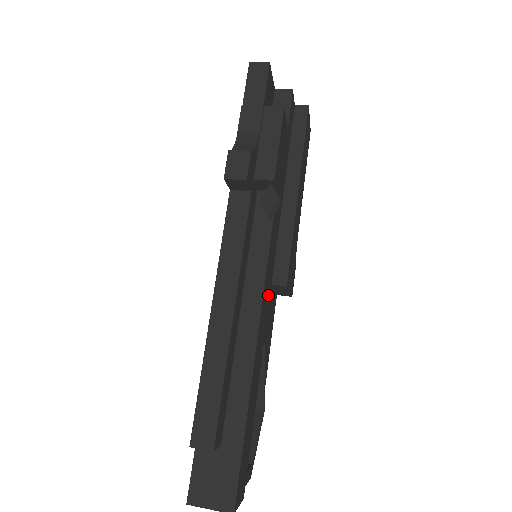
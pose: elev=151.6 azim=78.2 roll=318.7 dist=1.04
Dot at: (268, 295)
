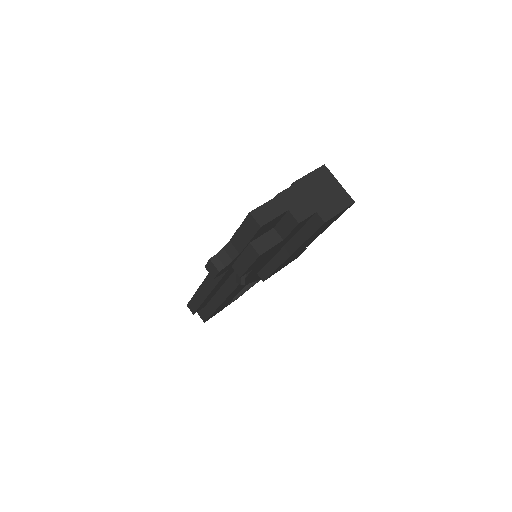
Dot at: (249, 280)
